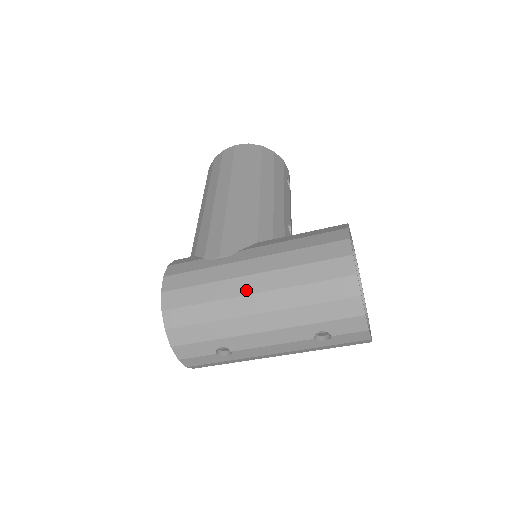
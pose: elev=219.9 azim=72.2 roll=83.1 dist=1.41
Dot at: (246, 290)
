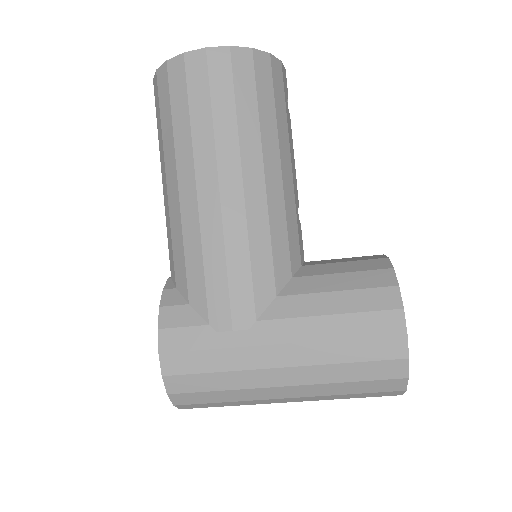
Dot at: (275, 383)
